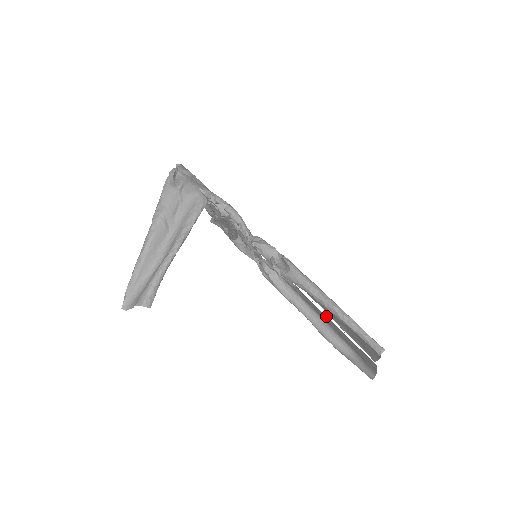
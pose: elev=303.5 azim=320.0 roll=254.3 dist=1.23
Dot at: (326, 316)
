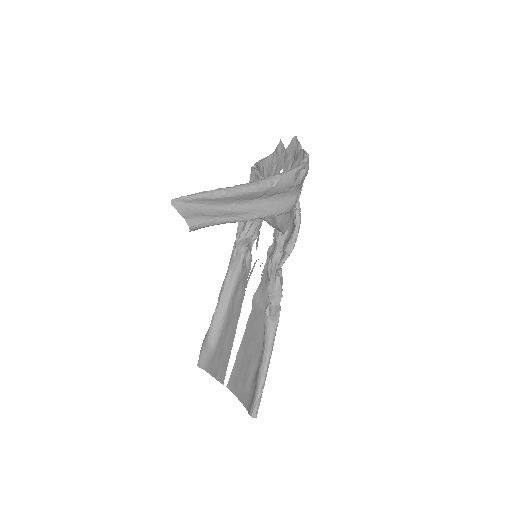
Dot at: occluded
